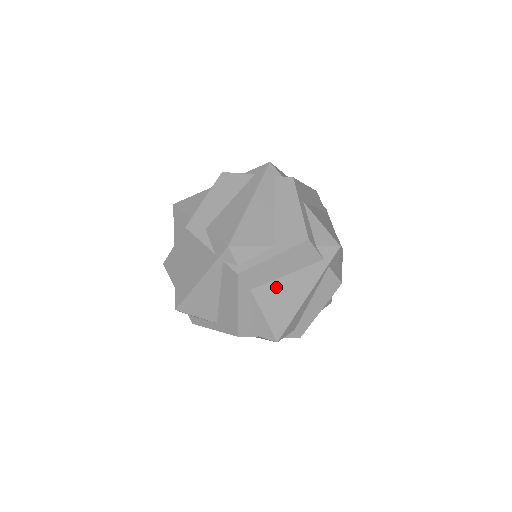
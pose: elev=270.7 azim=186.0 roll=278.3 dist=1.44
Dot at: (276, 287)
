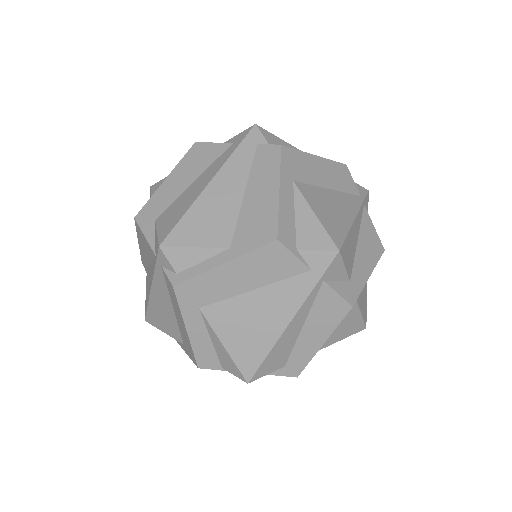
Dot at: (238, 307)
